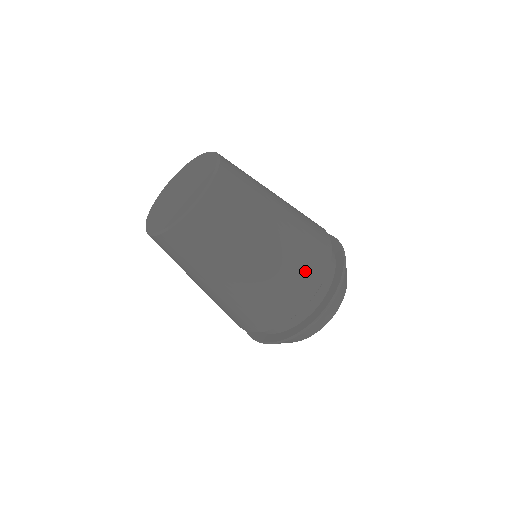
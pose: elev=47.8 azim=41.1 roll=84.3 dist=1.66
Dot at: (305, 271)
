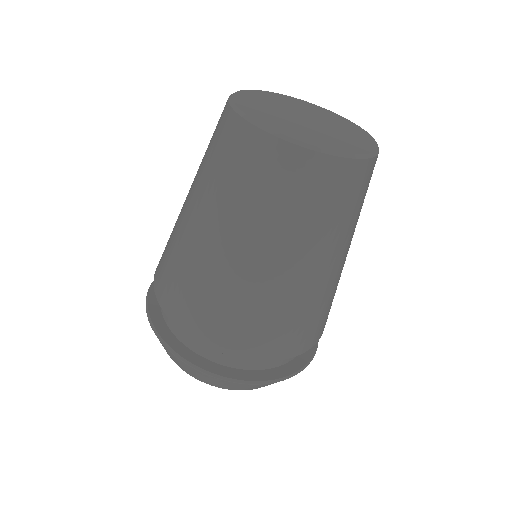
Dot at: occluded
